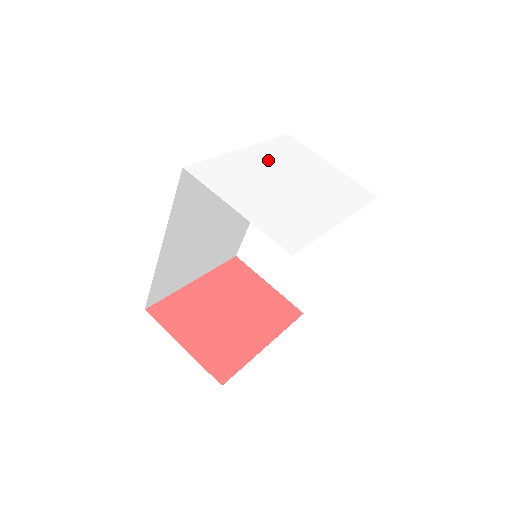
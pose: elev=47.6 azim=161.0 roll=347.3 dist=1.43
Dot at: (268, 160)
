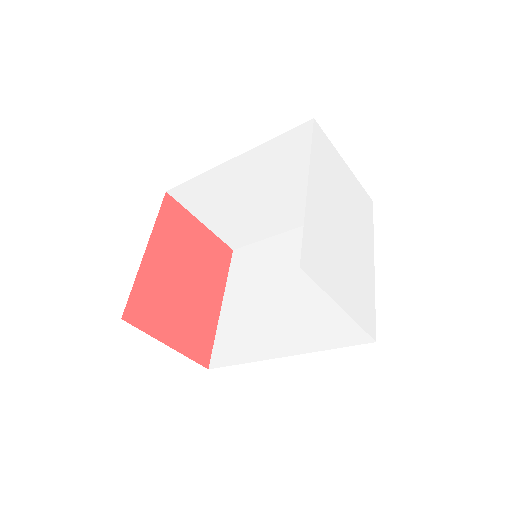
Dot at: (325, 193)
